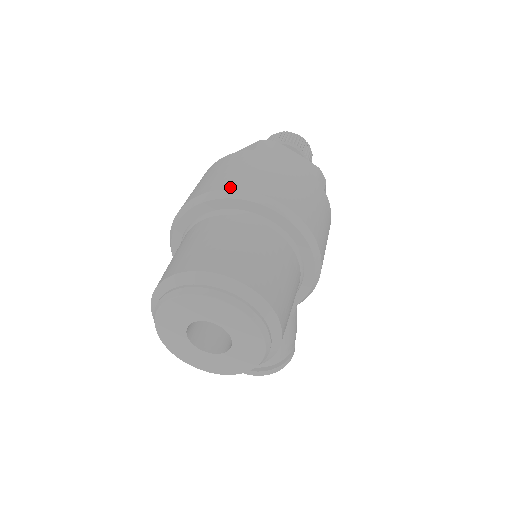
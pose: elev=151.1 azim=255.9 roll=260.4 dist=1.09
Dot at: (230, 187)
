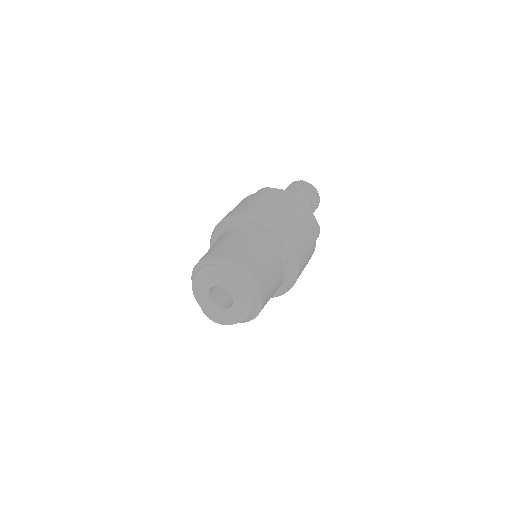
Dot at: (271, 222)
